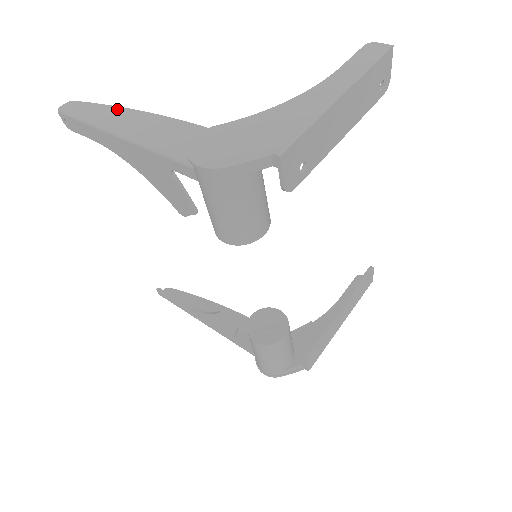
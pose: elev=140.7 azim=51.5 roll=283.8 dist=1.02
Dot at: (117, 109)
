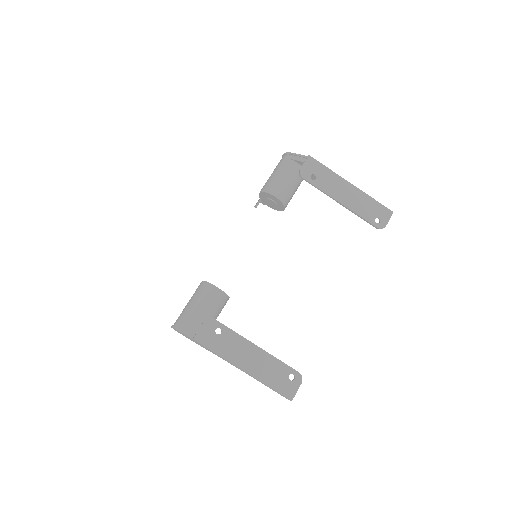
Dot at: occluded
